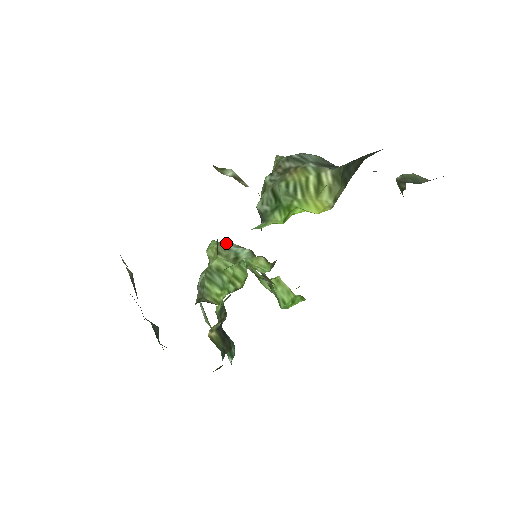
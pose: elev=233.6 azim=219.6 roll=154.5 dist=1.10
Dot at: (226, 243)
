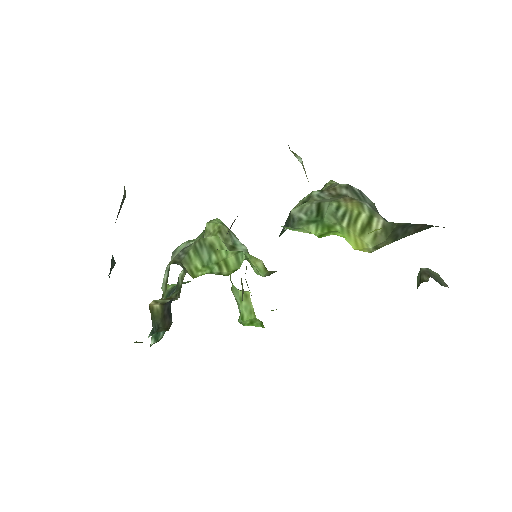
Dot at: occluded
